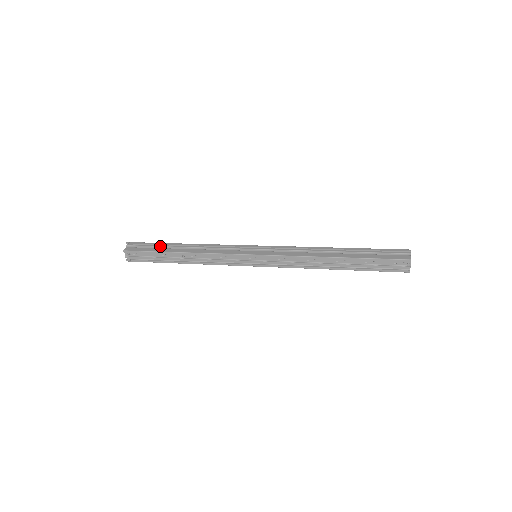
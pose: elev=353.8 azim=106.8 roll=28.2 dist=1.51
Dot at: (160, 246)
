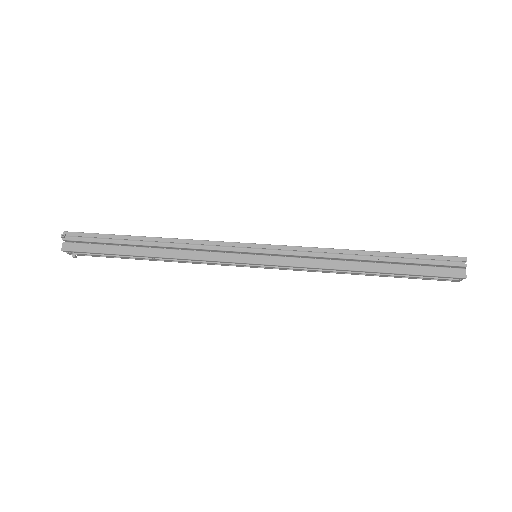
Dot at: (114, 243)
